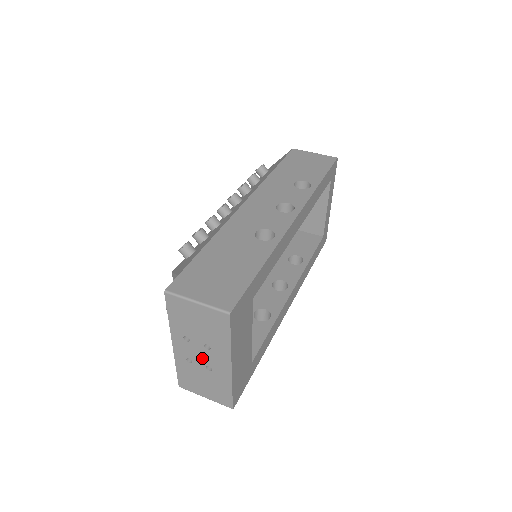
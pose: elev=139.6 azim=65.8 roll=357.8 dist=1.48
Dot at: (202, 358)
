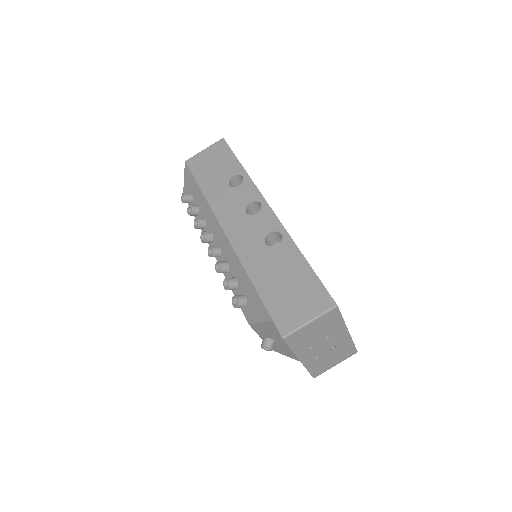
Dot at: (326, 347)
